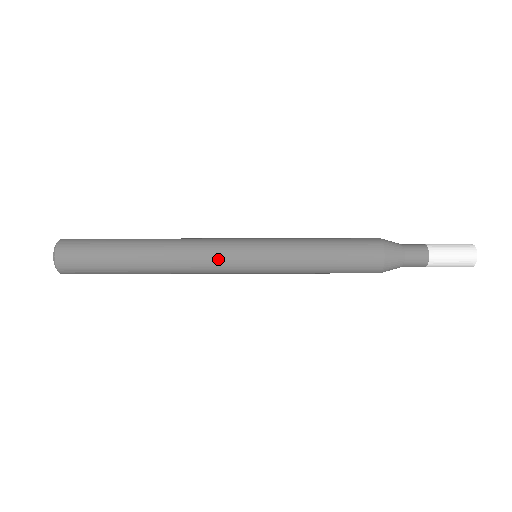
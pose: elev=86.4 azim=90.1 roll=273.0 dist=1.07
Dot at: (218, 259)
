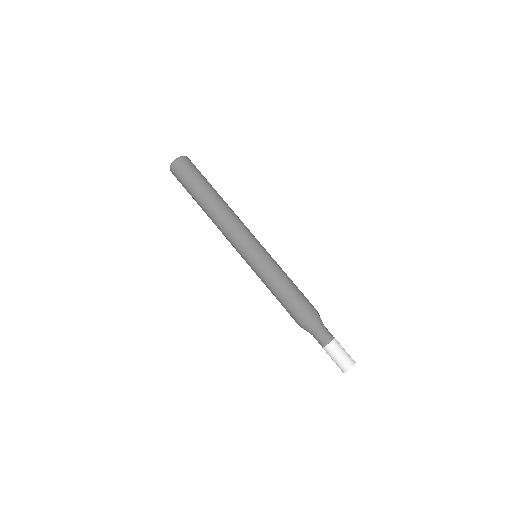
Dot at: (242, 235)
